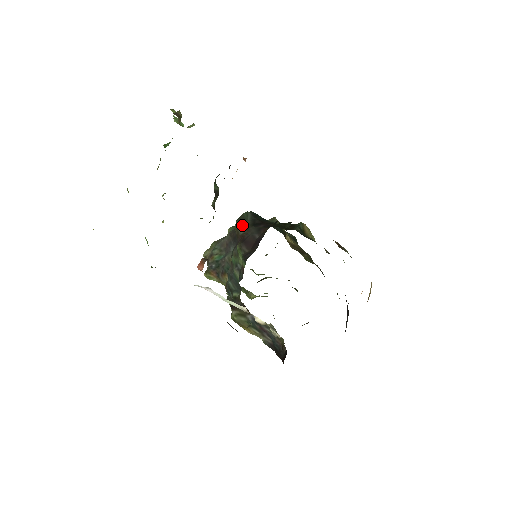
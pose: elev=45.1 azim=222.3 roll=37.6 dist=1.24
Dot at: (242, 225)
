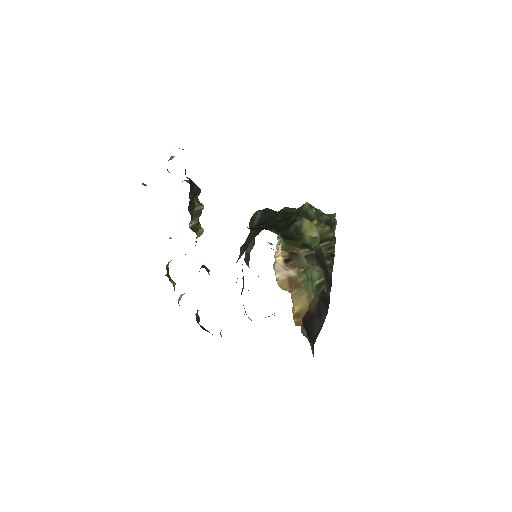
Dot at: (251, 225)
